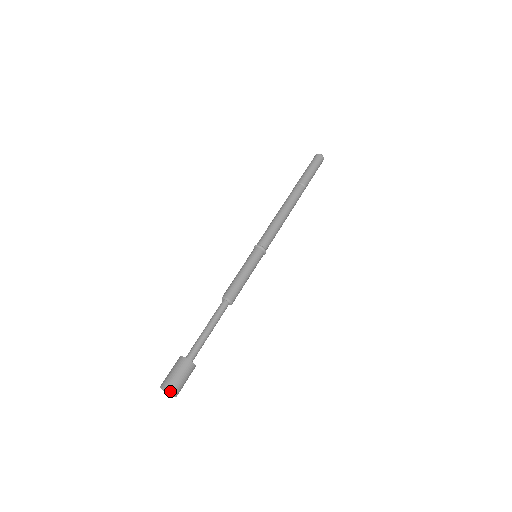
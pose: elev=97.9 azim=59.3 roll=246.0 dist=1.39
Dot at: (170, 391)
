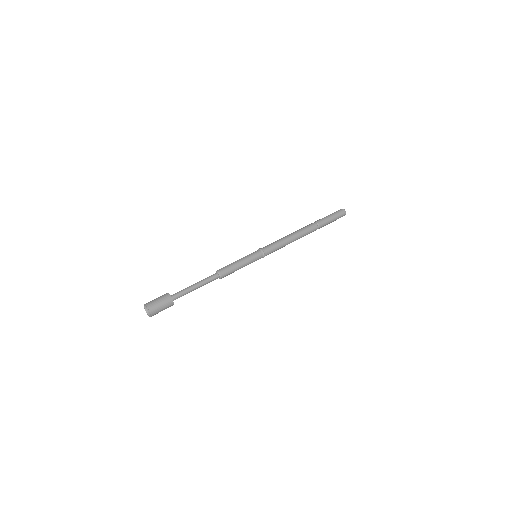
Dot at: (148, 310)
